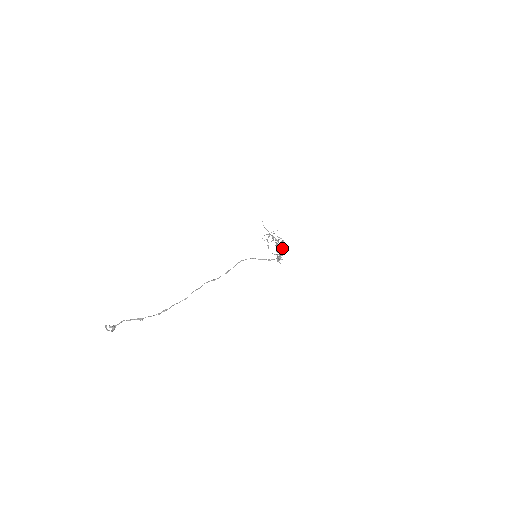
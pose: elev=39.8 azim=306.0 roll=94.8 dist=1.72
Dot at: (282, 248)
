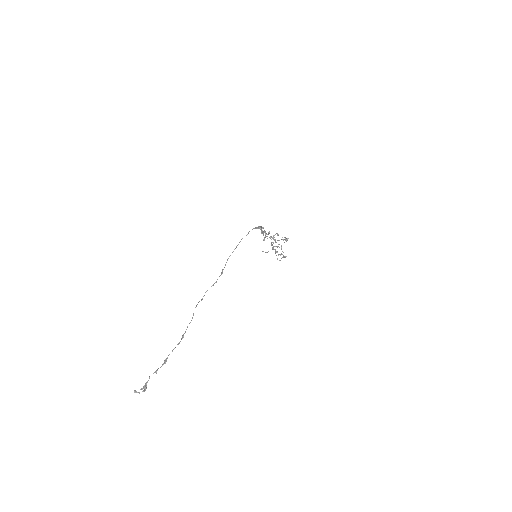
Dot at: (277, 235)
